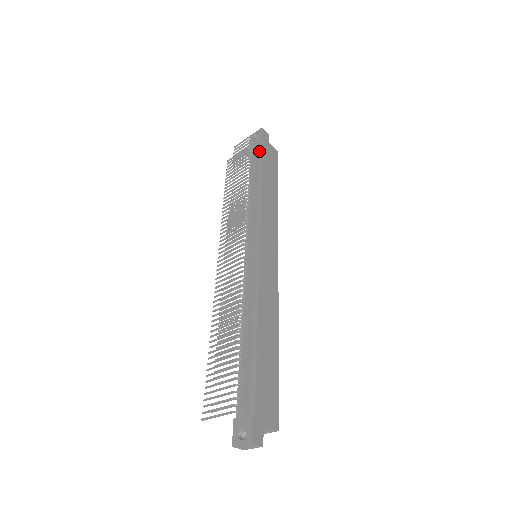
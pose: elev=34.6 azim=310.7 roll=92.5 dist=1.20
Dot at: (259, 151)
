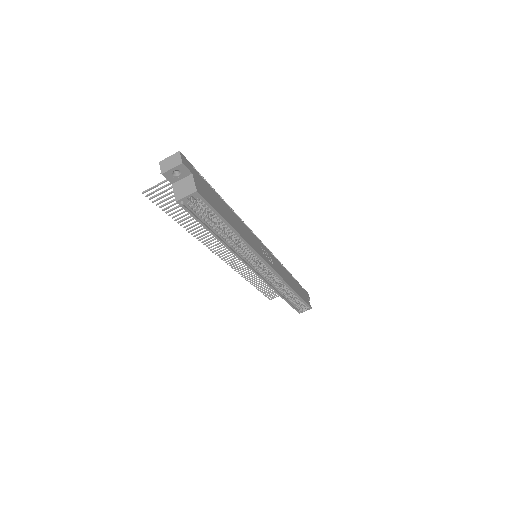
Dot at: occluded
